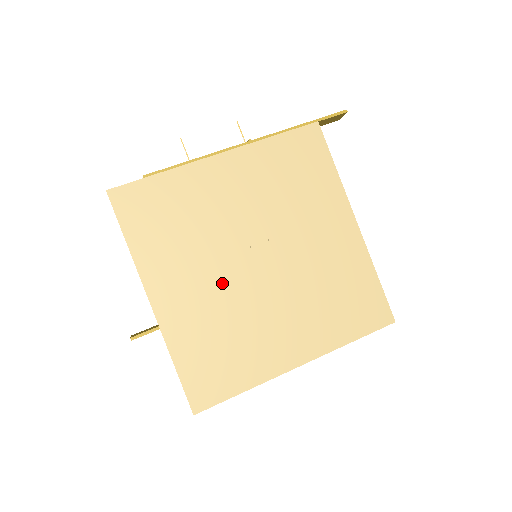
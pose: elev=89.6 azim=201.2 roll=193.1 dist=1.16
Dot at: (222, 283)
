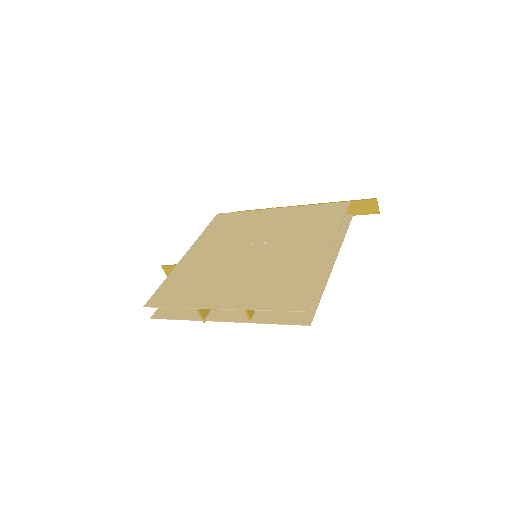
Dot at: (223, 256)
